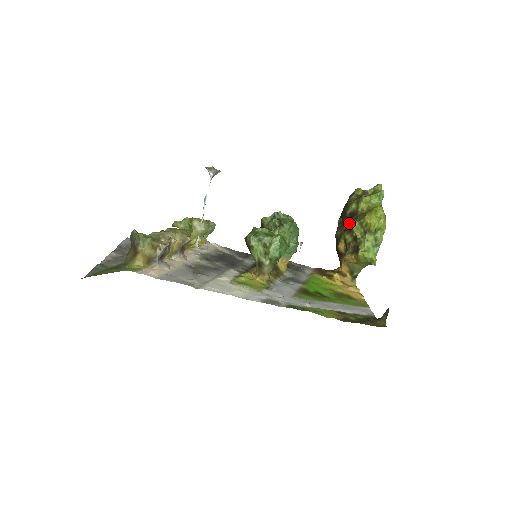
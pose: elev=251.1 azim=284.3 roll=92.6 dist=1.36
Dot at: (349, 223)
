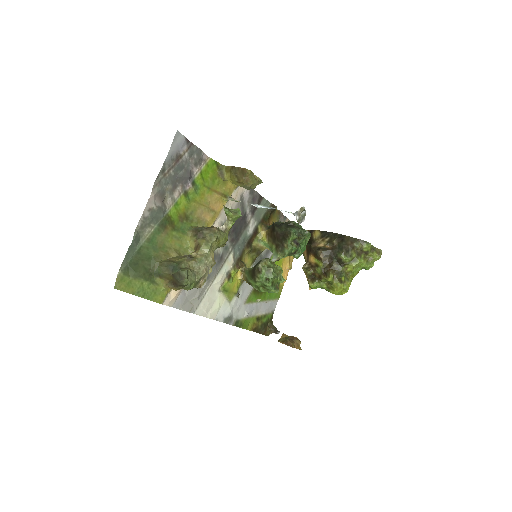
Dot at: (332, 265)
